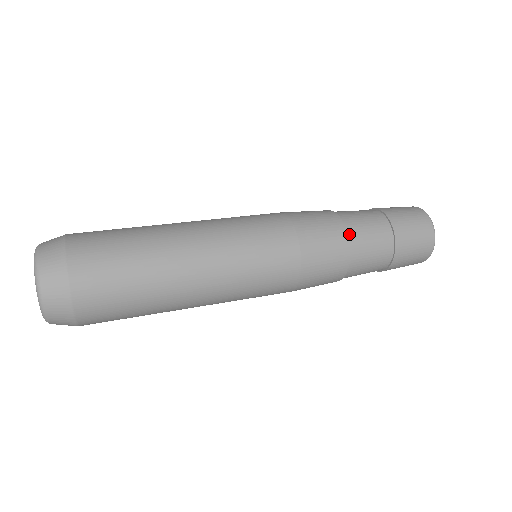
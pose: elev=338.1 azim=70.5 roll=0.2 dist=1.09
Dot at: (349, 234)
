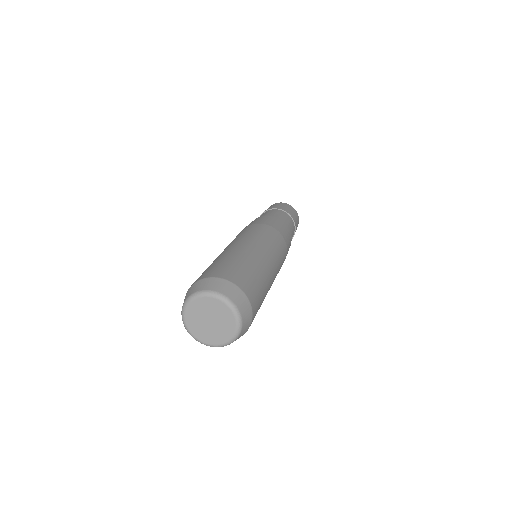
Dot at: (287, 226)
